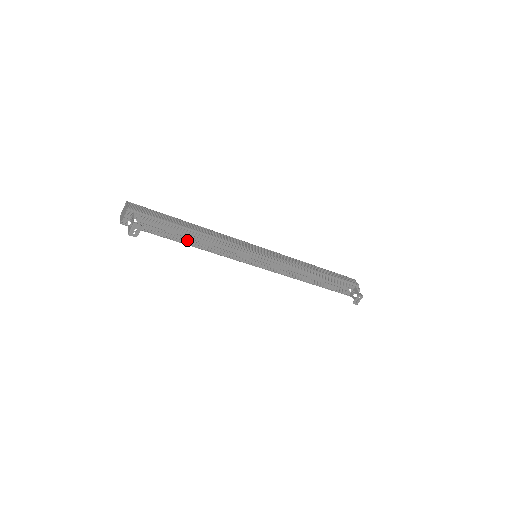
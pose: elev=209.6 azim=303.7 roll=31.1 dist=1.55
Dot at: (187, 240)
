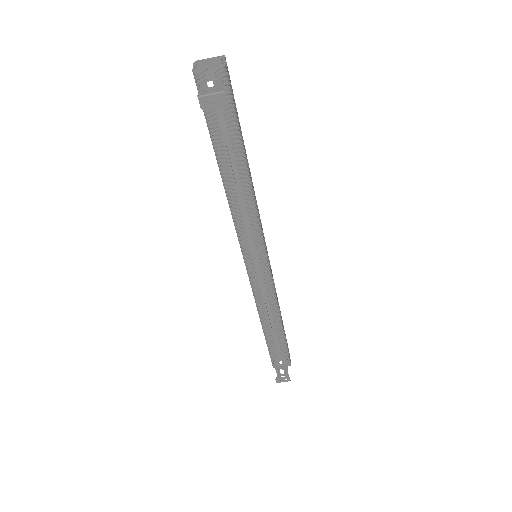
Dot at: (229, 172)
